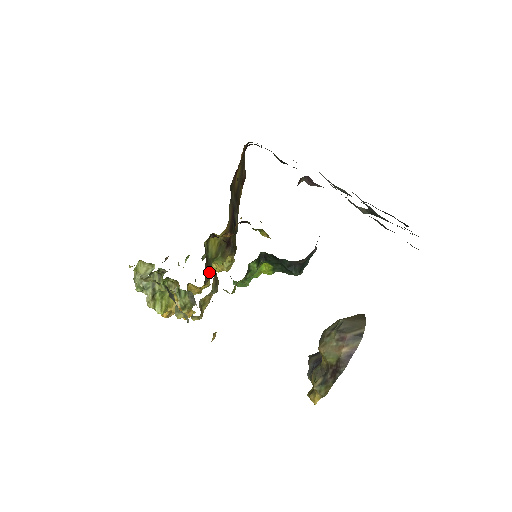
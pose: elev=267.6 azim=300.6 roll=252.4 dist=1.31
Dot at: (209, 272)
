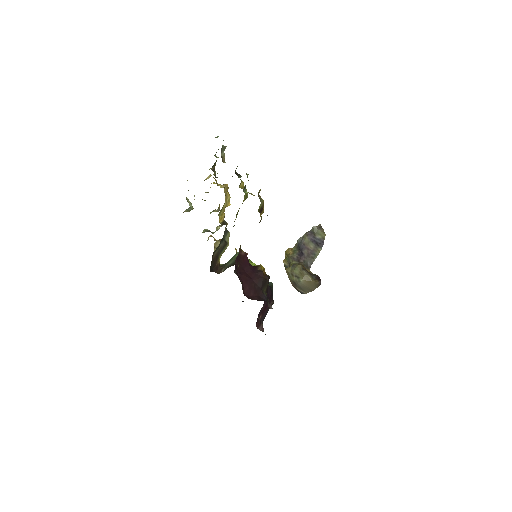
Dot at: occluded
